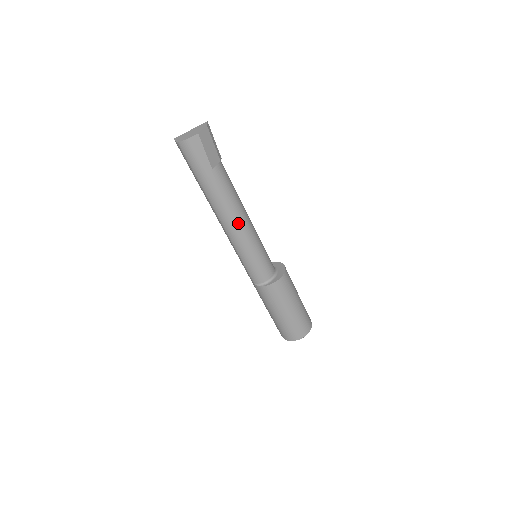
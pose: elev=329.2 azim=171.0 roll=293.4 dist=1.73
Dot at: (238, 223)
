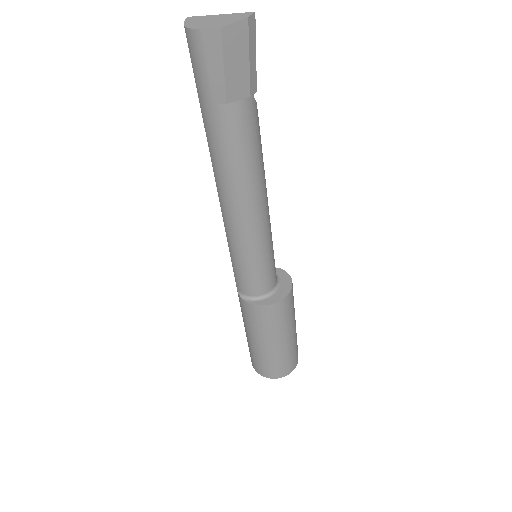
Dot at: (240, 205)
